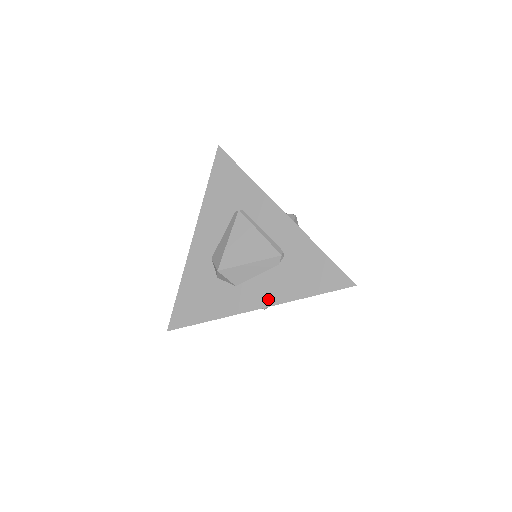
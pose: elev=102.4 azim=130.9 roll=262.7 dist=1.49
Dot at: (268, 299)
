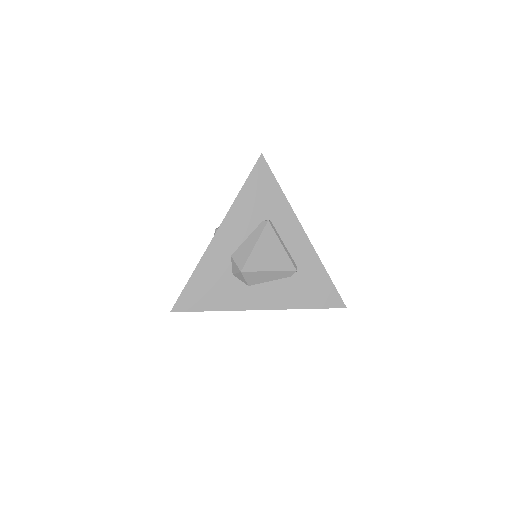
Dot at: (275, 303)
